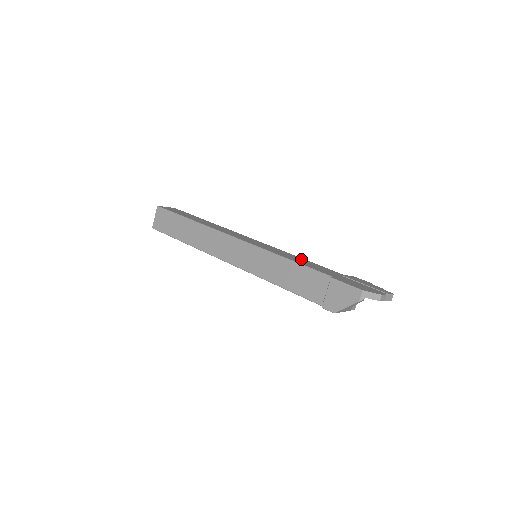
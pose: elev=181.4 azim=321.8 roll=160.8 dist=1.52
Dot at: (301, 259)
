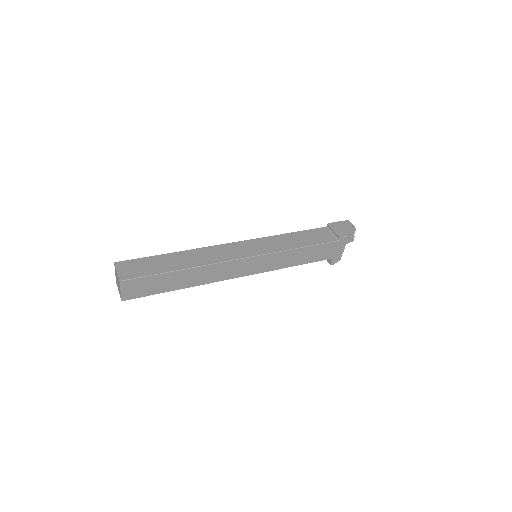
Dot at: occluded
